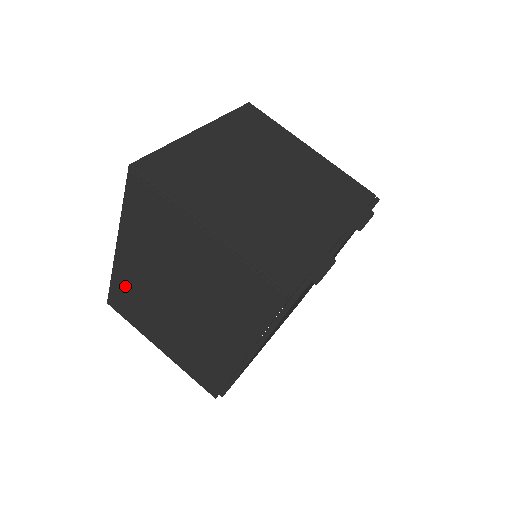
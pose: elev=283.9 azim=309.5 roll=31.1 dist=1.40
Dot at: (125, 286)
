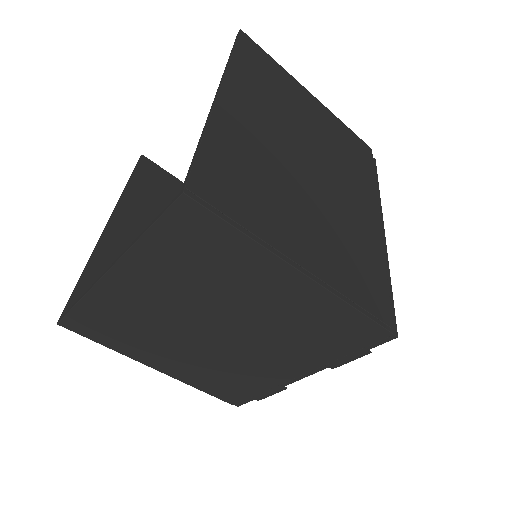
Dot at: (141, 203)
